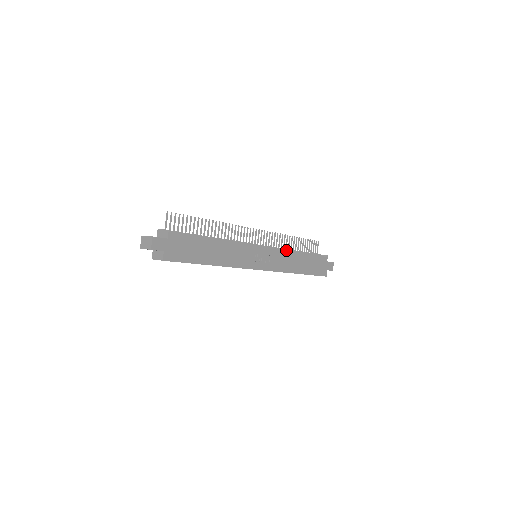
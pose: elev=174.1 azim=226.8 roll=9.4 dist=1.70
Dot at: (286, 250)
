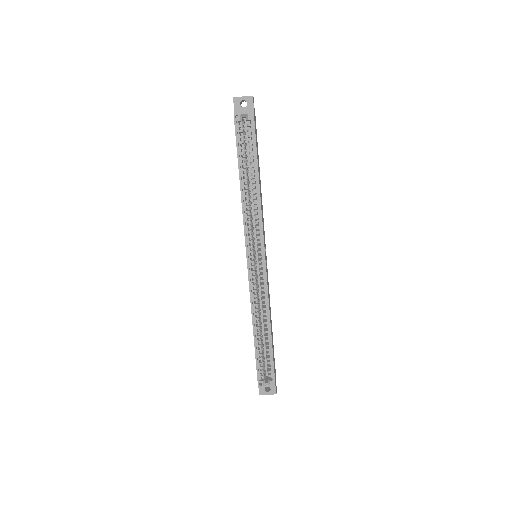
Dot at: occluded
